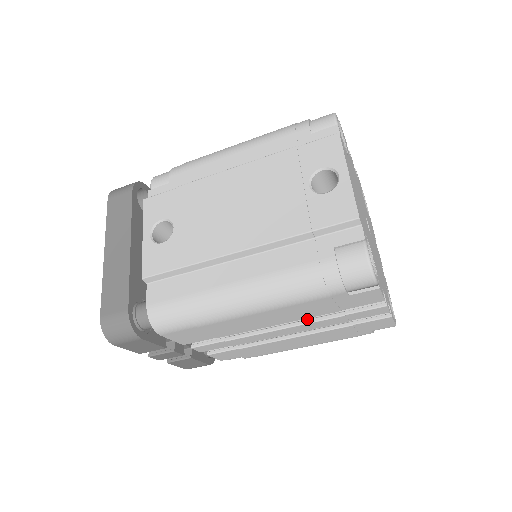
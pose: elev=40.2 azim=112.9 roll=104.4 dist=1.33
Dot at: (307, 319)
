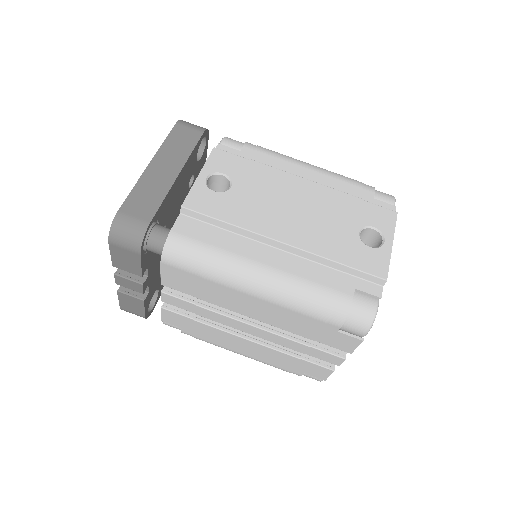
Dot at: (277, 331)
